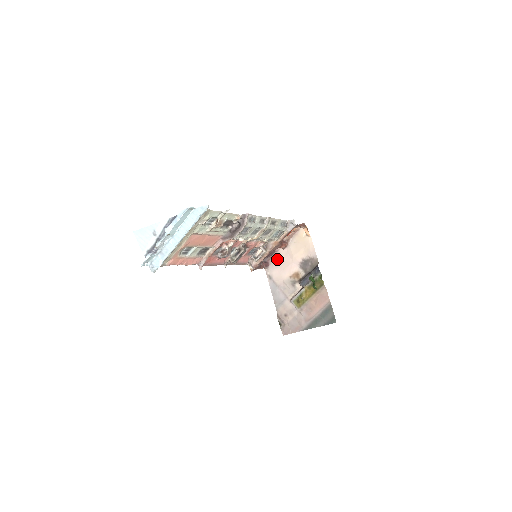
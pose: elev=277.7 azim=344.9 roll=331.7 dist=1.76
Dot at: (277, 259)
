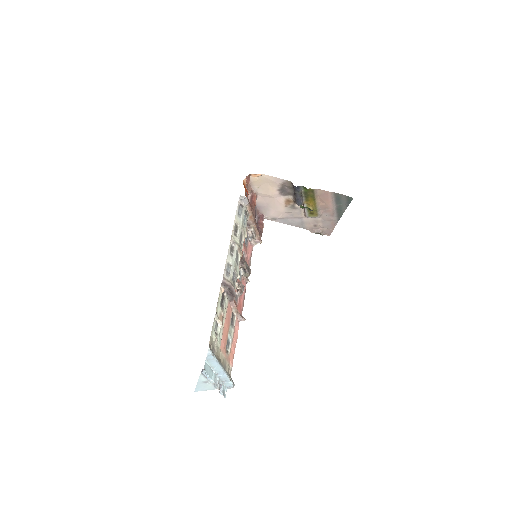
Dot at: (262, 207)
